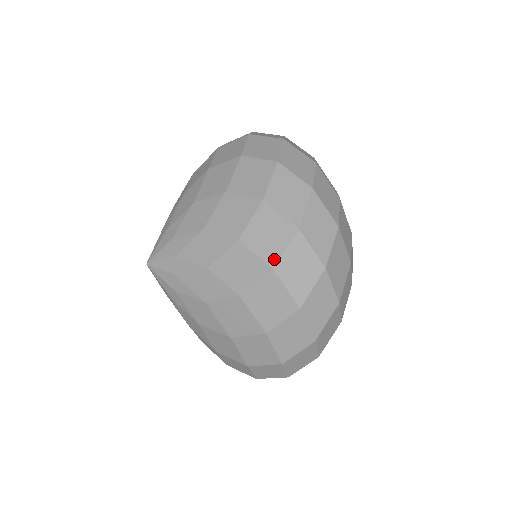
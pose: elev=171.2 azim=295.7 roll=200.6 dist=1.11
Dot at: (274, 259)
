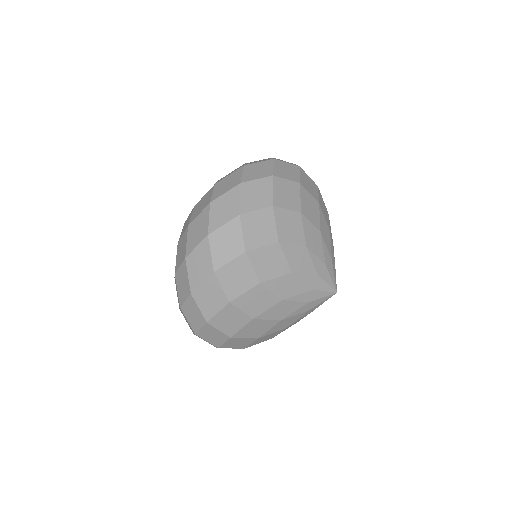
Dot at: (177, 268)
